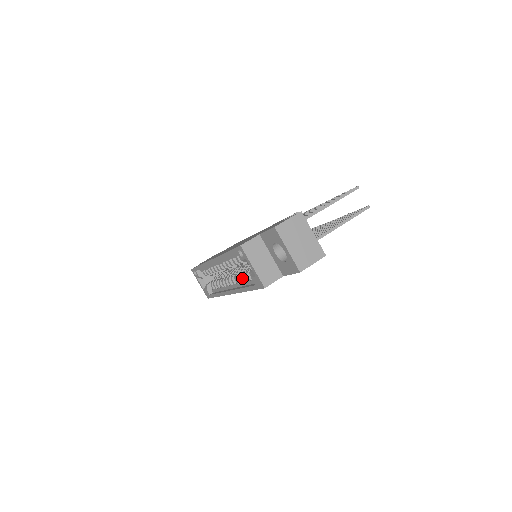
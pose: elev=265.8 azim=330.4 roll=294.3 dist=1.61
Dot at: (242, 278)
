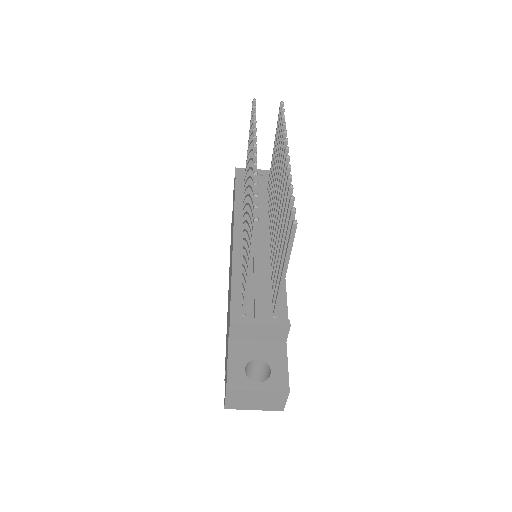
Dot at: occluded
